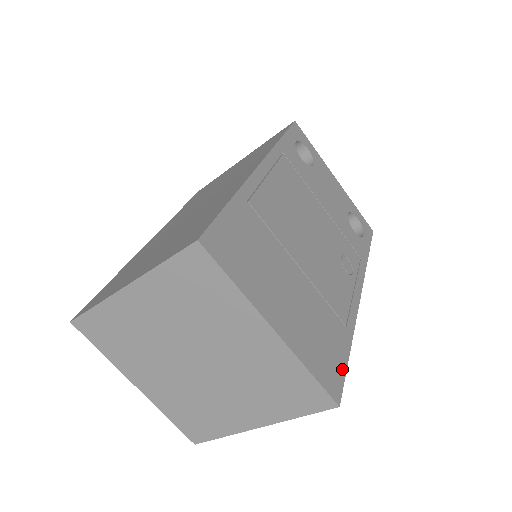
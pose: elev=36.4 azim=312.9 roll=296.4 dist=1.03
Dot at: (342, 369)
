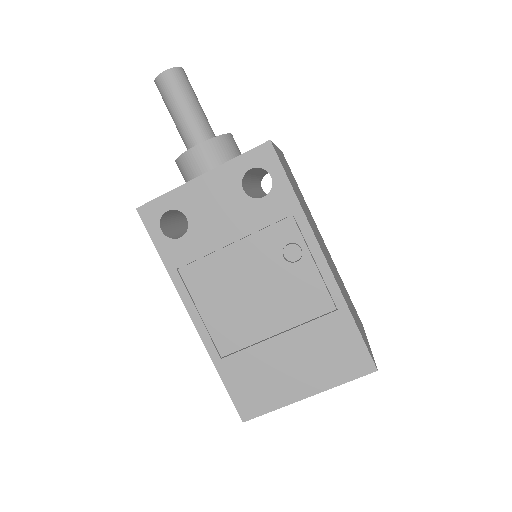
Dot at: (360, 345)
